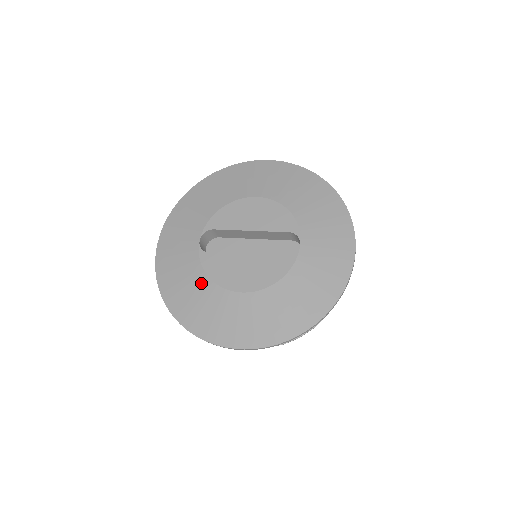
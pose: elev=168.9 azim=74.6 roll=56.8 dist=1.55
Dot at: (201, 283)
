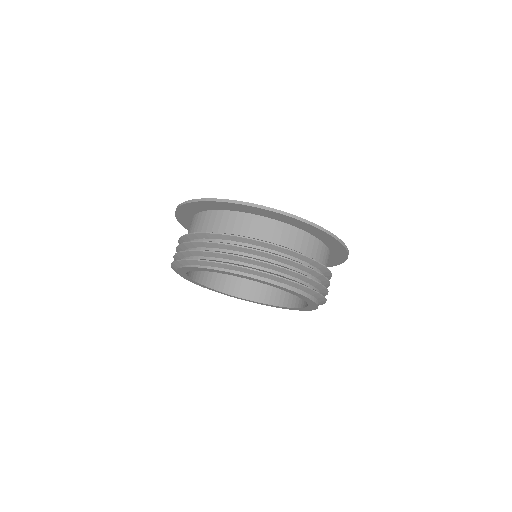
Dot at: occluded
